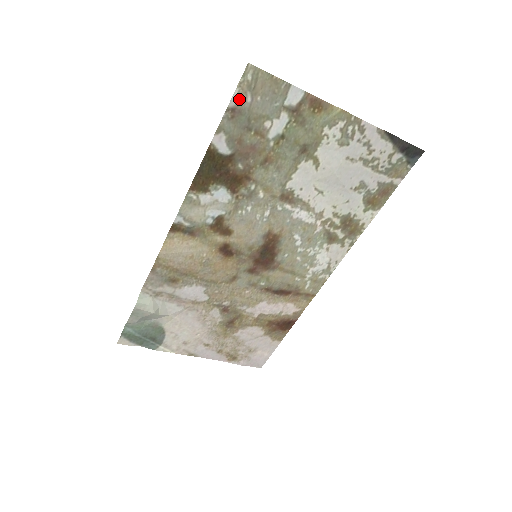
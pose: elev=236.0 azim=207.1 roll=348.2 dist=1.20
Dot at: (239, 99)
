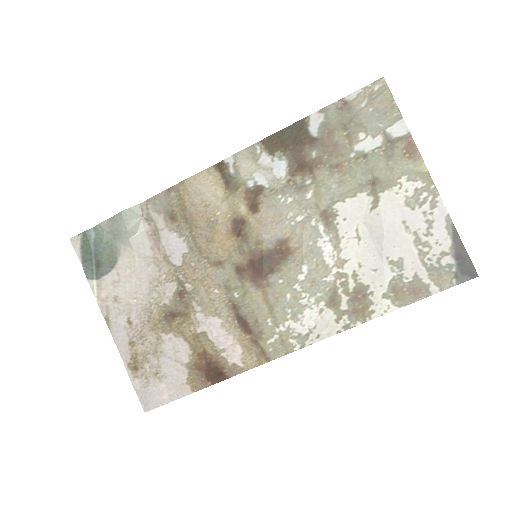
Dot at: (356, 99)
